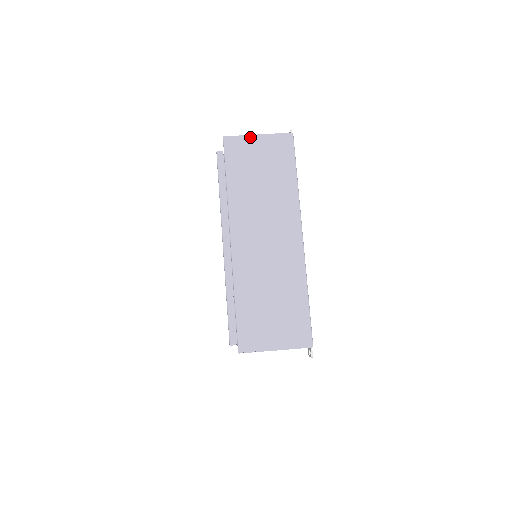
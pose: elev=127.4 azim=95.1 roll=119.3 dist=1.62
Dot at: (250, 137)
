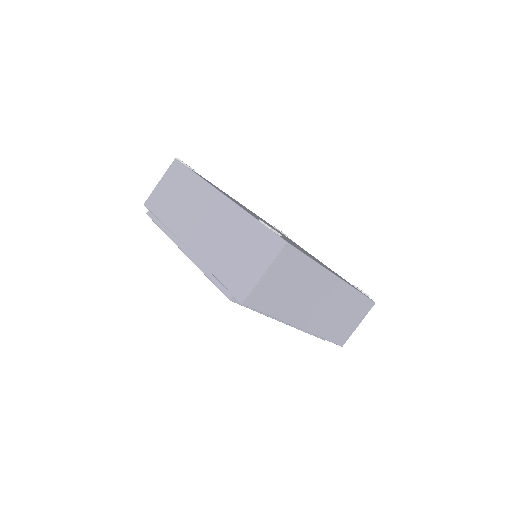
Dot at: (260, 282)
